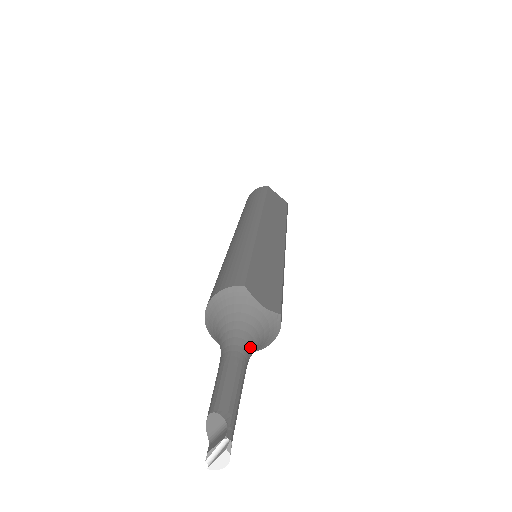
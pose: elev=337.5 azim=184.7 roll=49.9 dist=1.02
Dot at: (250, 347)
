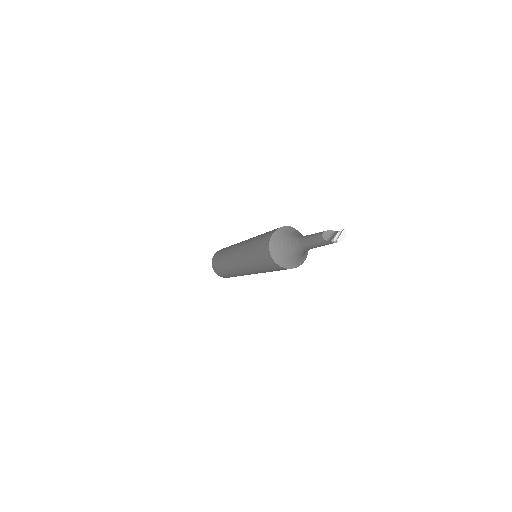
Dot at: occluded
